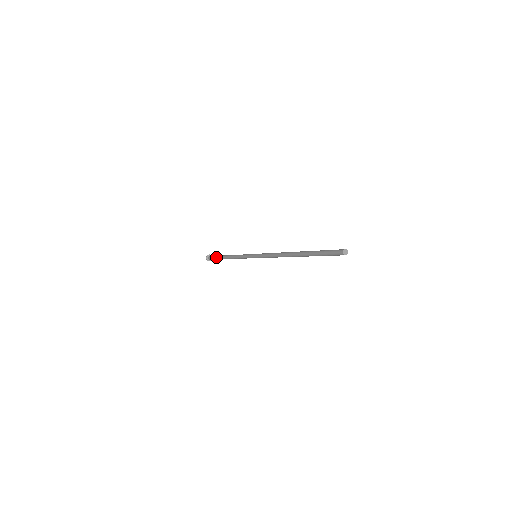
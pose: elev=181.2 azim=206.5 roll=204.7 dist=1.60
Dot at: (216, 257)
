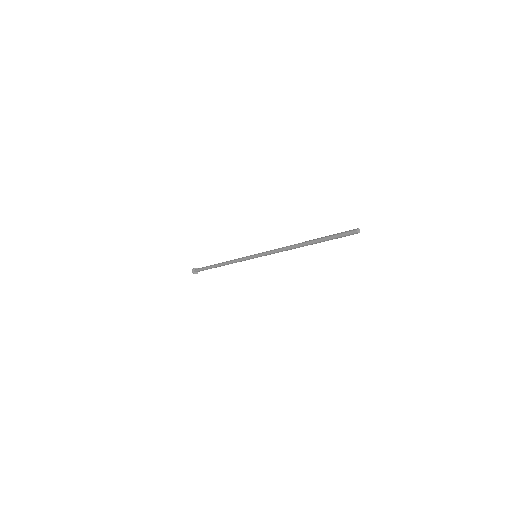
Dot at: (206, 267)
